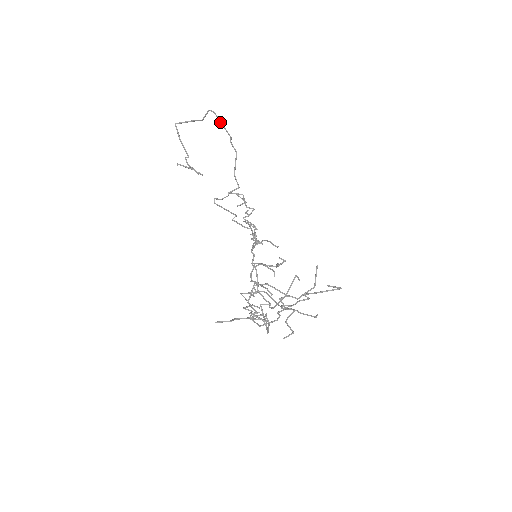
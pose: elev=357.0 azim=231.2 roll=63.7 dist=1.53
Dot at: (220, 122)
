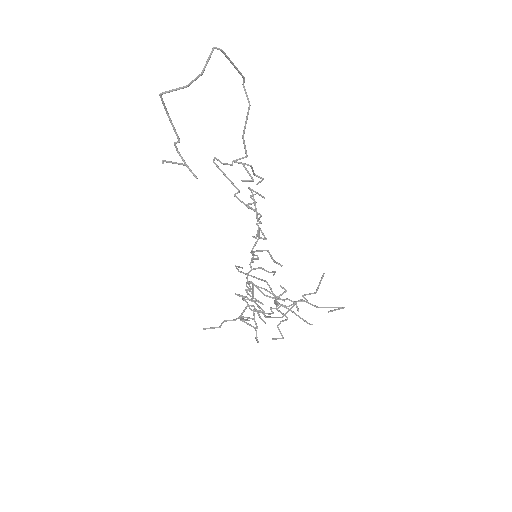
Dot at: (230, 62)
